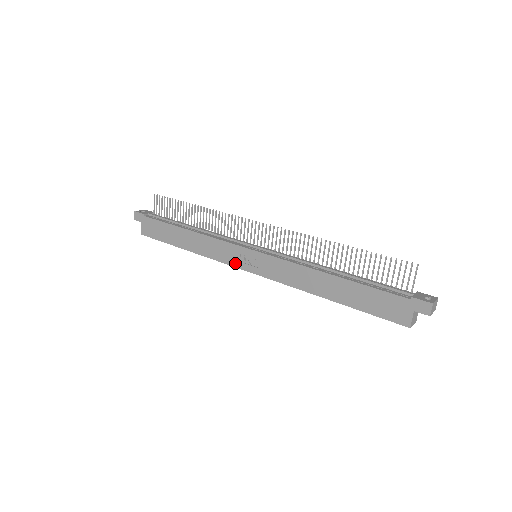
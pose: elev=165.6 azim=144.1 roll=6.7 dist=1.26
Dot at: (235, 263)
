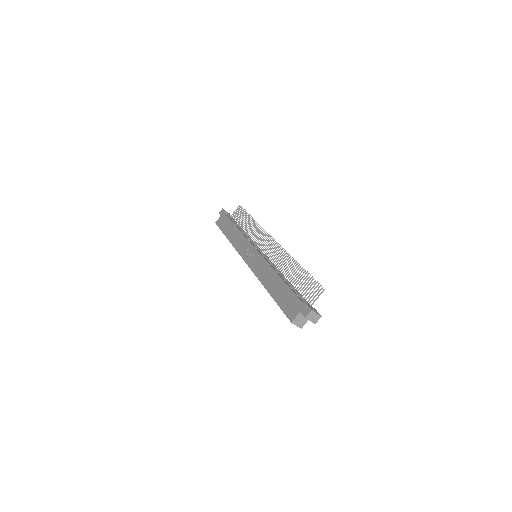
Dot at: (242, 254)
